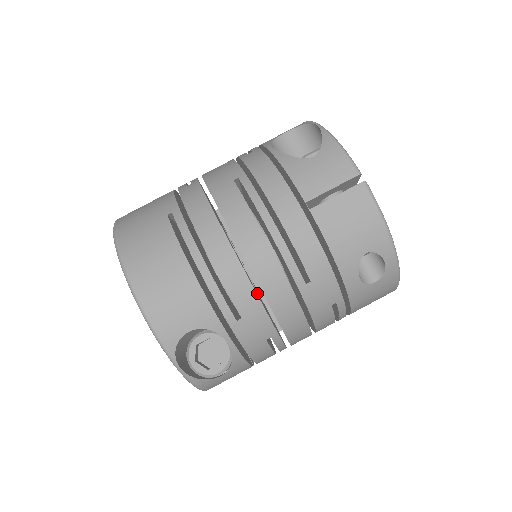
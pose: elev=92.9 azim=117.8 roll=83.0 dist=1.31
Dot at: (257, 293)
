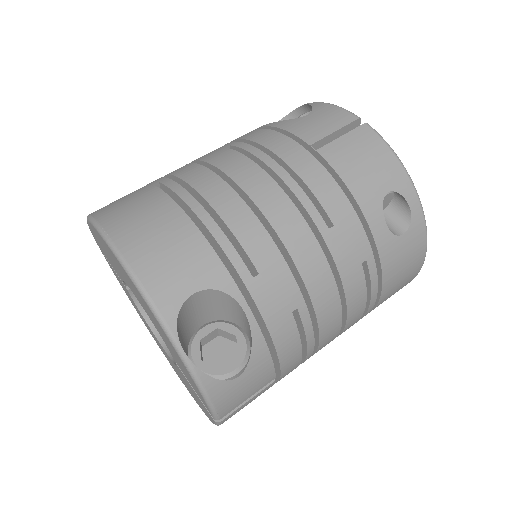
Dot at: occluded
